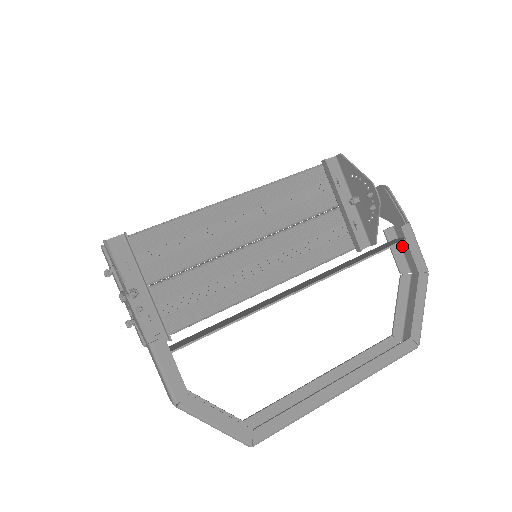
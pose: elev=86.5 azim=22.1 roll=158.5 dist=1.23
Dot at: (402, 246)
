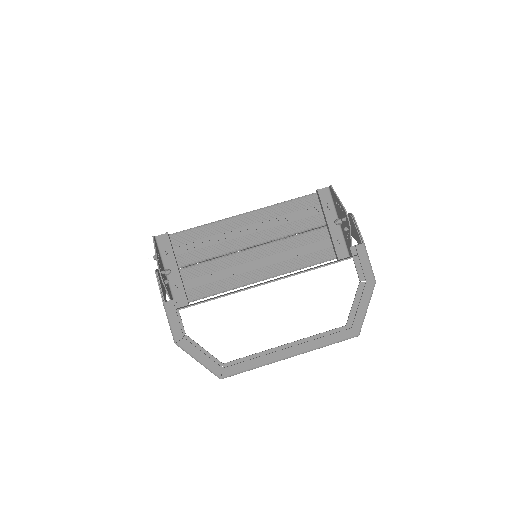
Dot at: occluded
